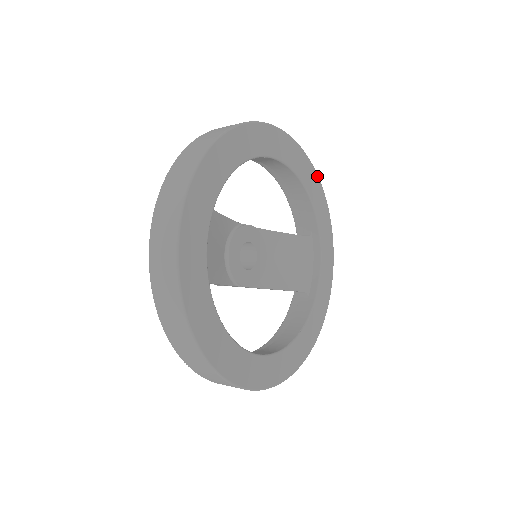
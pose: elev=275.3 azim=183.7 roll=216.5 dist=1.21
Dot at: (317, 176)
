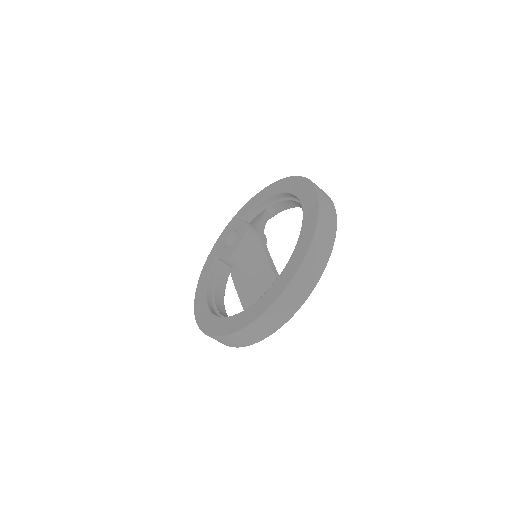
Dot at: occluded
